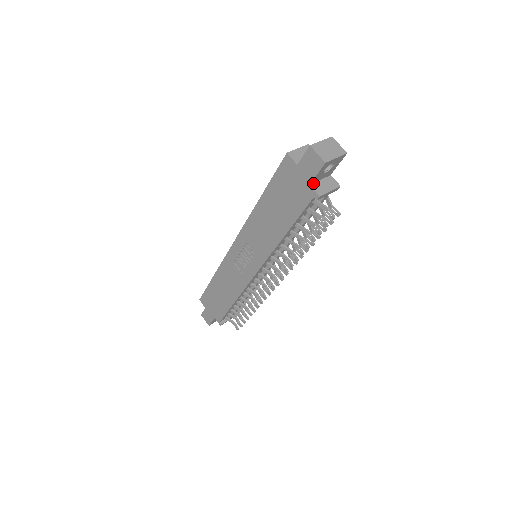
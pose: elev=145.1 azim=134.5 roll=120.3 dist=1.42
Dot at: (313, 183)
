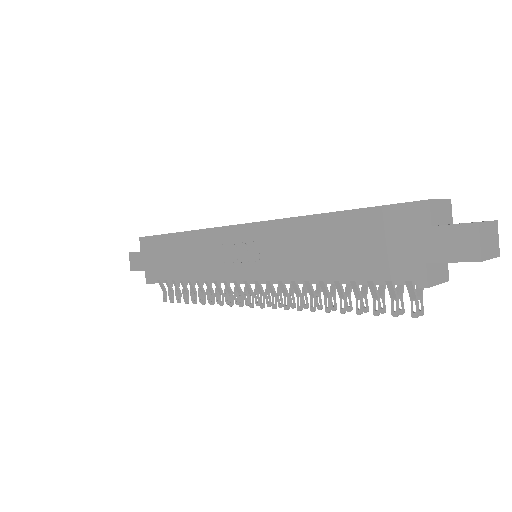
Dot at: (430, 262)
